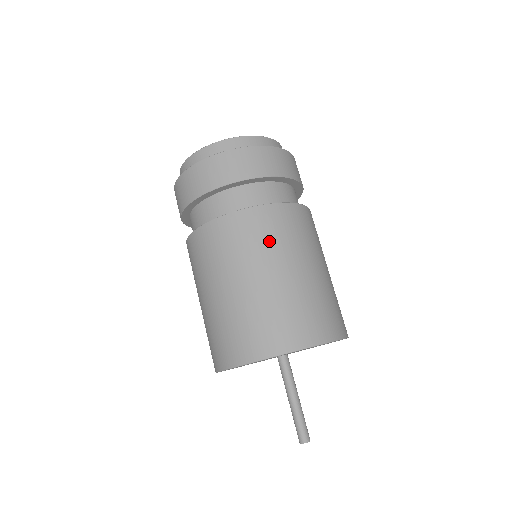
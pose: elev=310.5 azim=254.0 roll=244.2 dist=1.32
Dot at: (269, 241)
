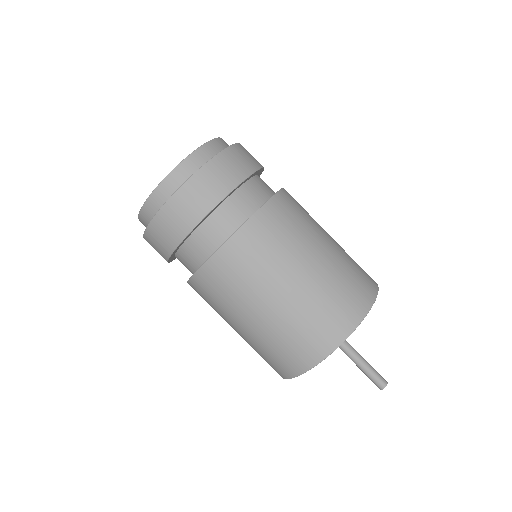
Dot at: (277, 248)
